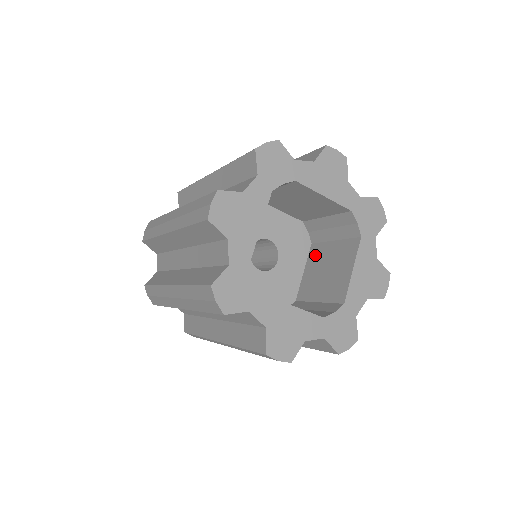
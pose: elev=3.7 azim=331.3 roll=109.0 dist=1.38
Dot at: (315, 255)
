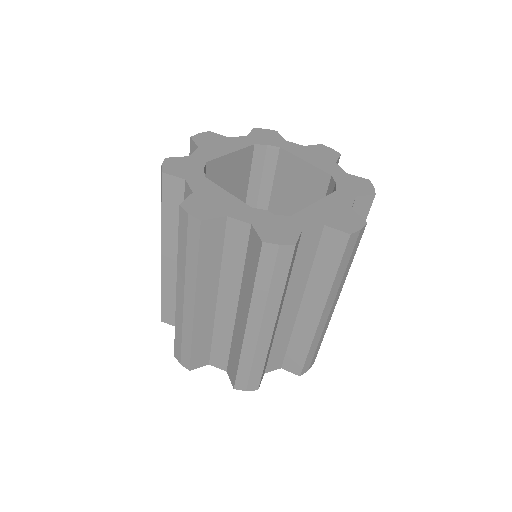
Dot at: occluded
